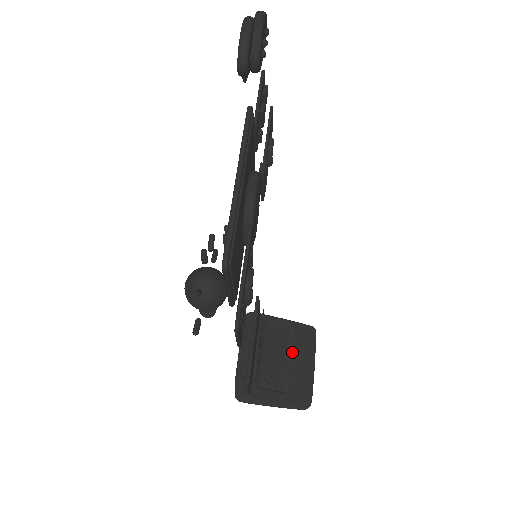
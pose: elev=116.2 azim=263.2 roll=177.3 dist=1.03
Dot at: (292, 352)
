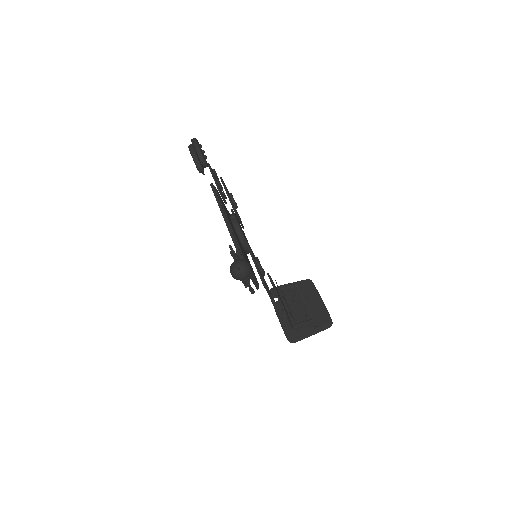
Dot at: (304, 297)
